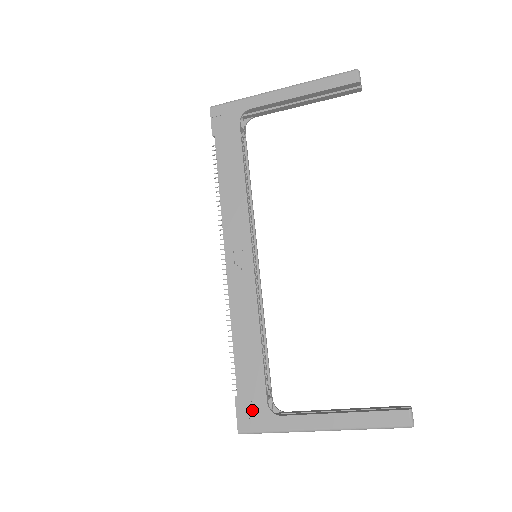
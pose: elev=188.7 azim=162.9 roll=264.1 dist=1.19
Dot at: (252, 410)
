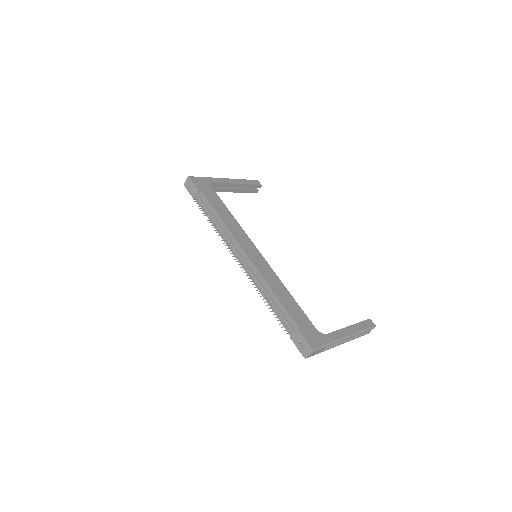
Dot at: (311, 334)
